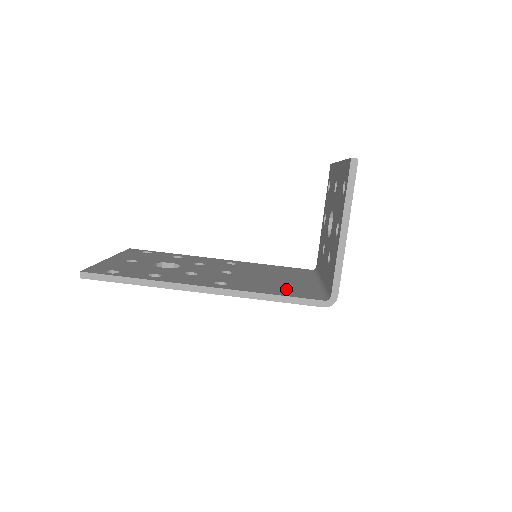
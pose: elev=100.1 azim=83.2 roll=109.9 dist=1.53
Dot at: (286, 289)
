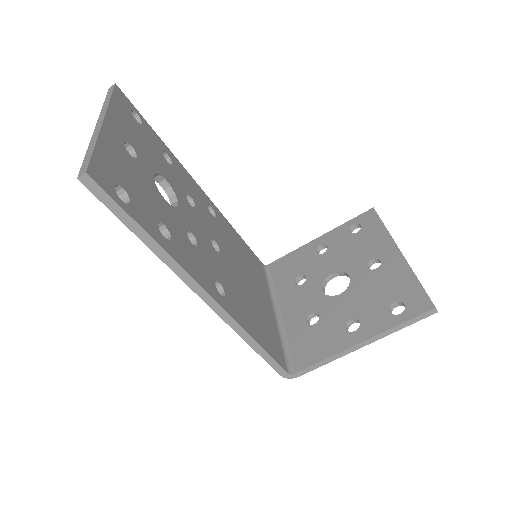
Dot at: (262, 328)
